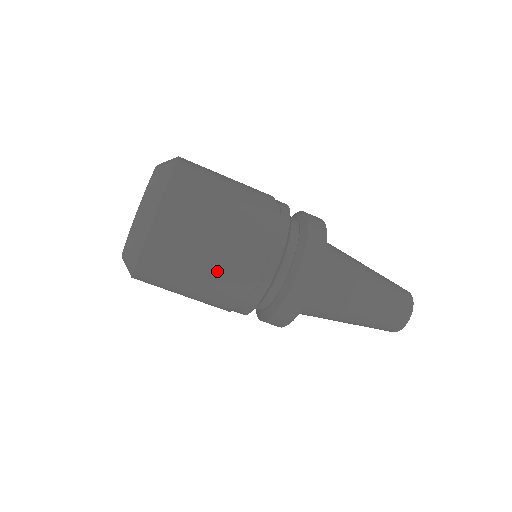
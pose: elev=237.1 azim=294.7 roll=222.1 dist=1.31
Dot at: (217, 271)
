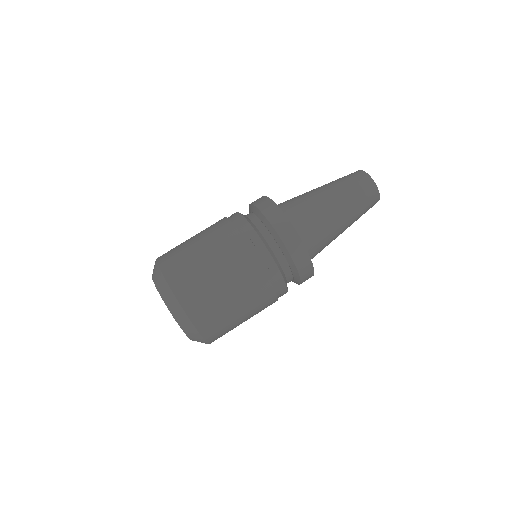
Dot at: (238, 284)
